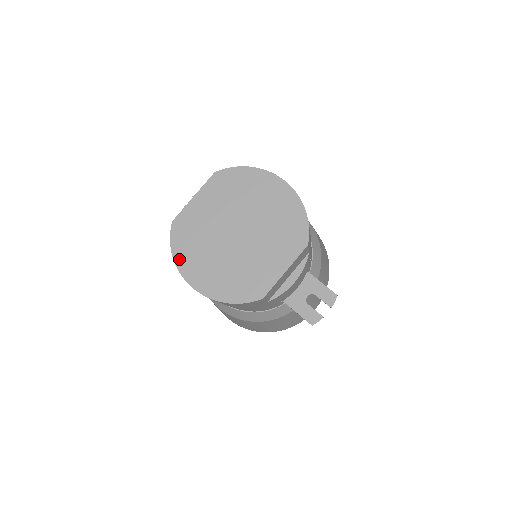
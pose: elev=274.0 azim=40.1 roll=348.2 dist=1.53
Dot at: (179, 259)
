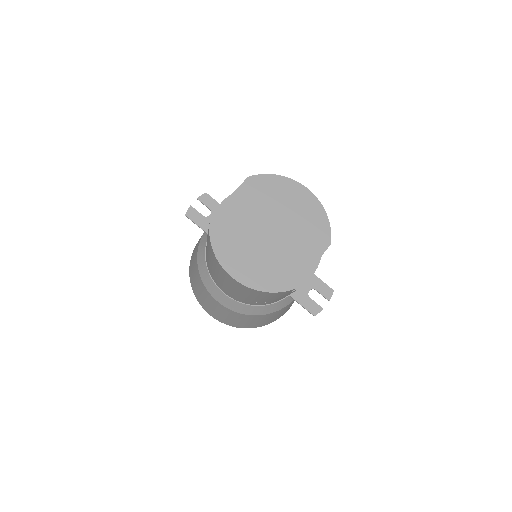
Dot at: (219, 252)
